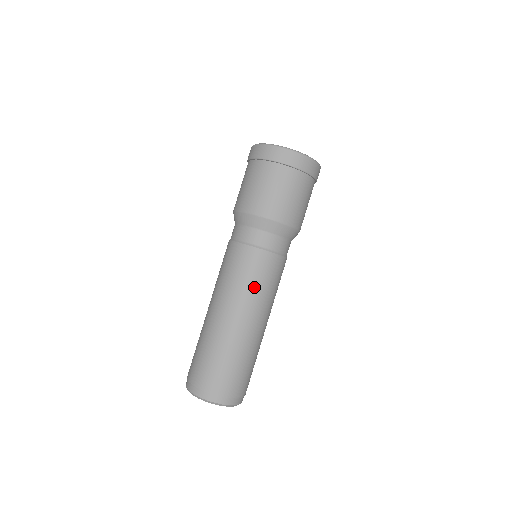
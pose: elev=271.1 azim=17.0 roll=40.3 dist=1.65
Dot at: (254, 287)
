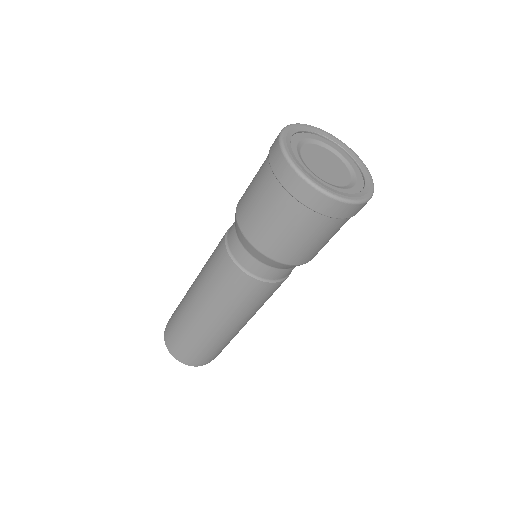
Dot at: (261, 305)
